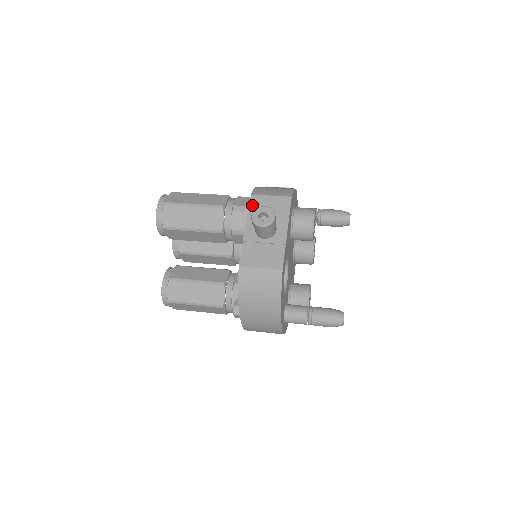
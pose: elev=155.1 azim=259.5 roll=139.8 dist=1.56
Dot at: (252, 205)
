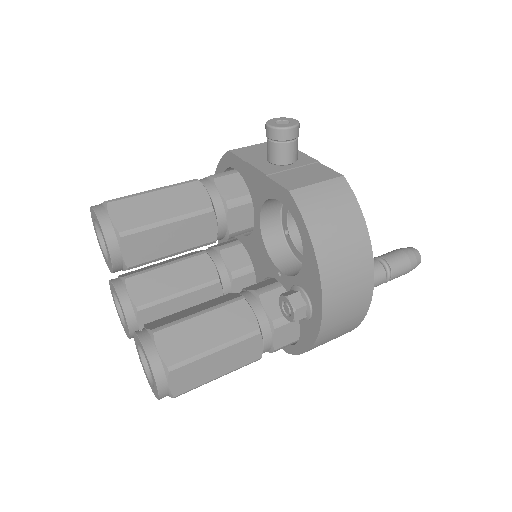
Dot at: (240, 155)
